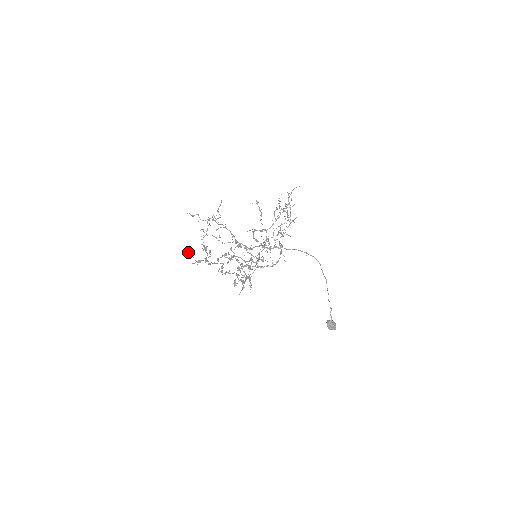
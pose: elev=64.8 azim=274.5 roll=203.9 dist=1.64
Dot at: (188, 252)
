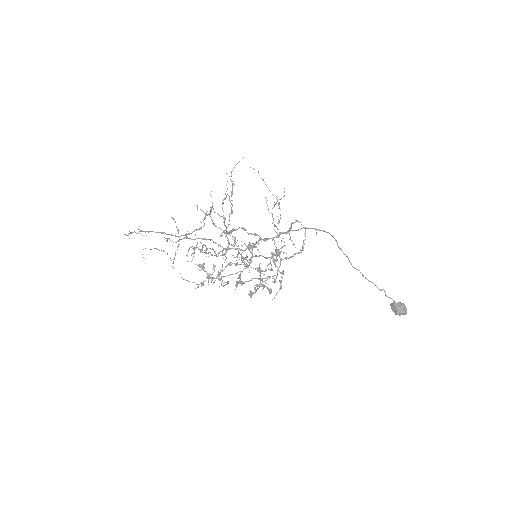
Dot at: occluded
